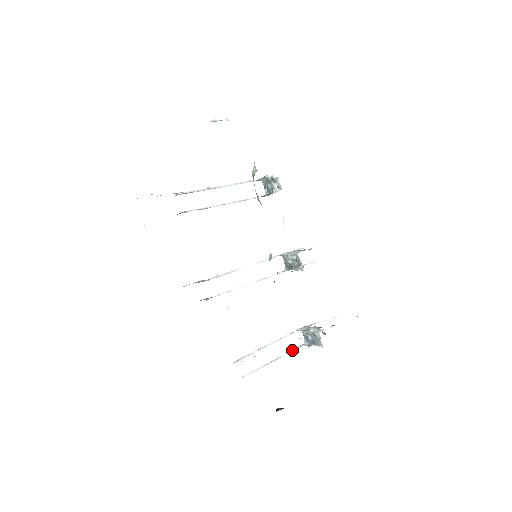
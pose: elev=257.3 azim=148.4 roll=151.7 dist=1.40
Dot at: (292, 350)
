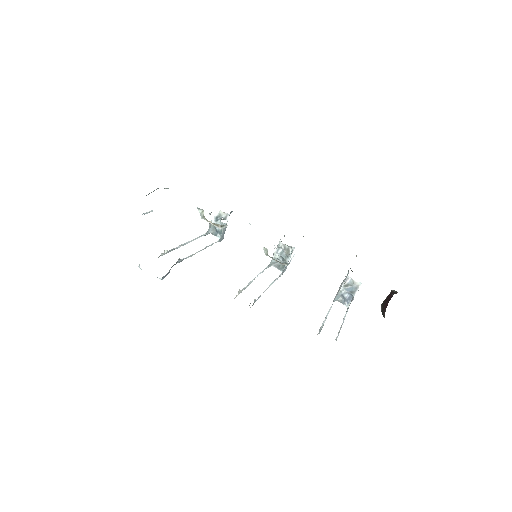
Dot at: occluded
